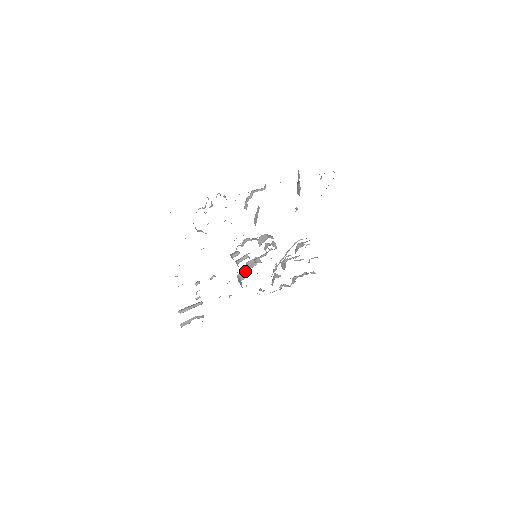
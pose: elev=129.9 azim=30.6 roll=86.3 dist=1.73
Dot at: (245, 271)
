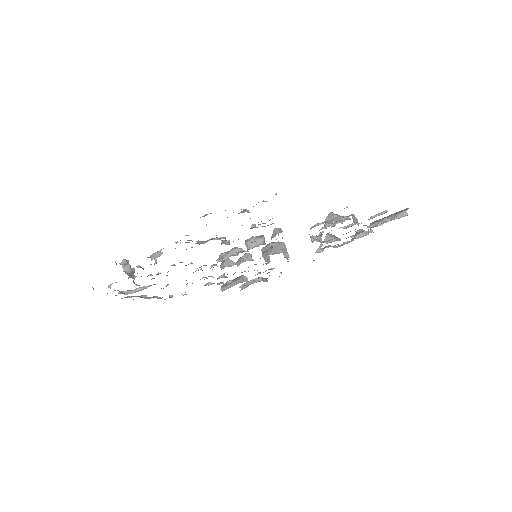
Dot at: occluded
